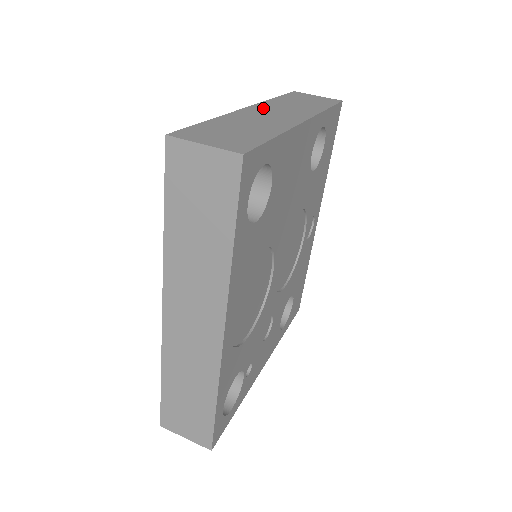
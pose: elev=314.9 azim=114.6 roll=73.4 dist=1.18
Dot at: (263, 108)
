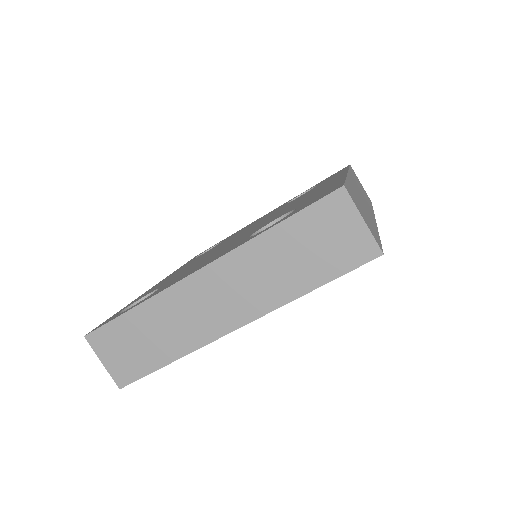
Dot at: (216, 278)
